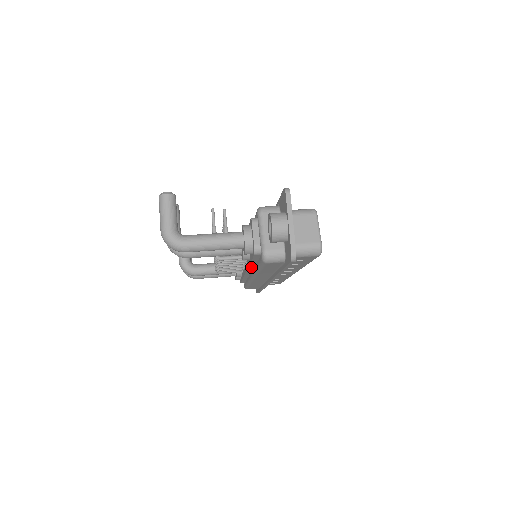
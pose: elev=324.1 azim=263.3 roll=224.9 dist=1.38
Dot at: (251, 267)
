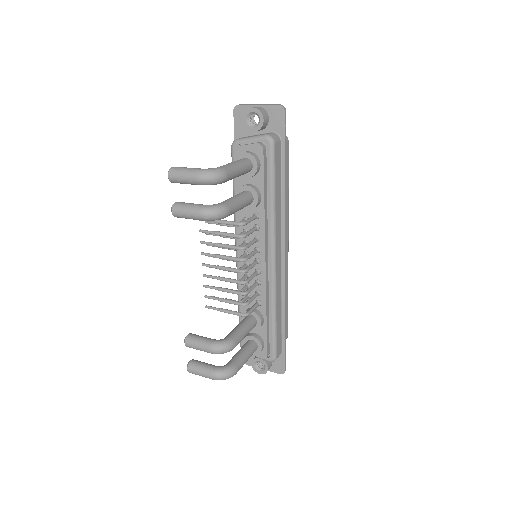
Dot at: (266, 225)
